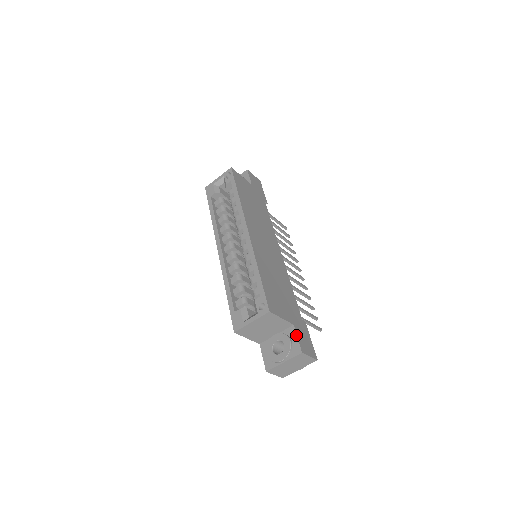
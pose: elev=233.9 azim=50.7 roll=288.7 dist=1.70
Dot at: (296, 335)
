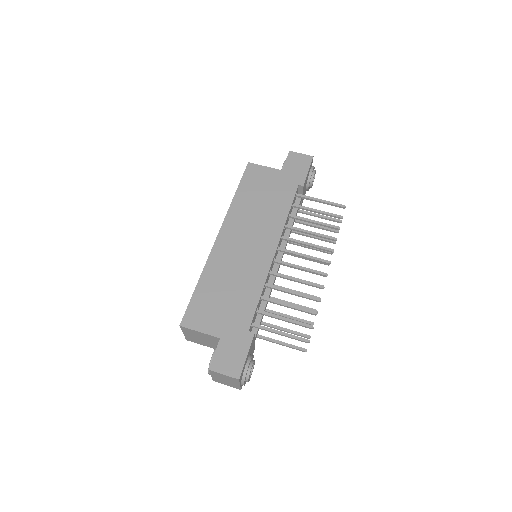
Dot at: (215, 350)
